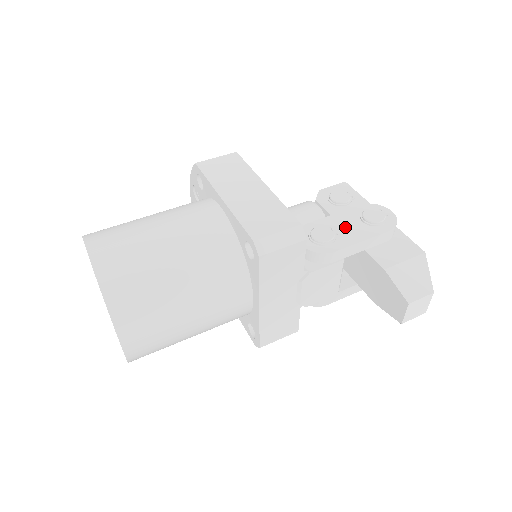
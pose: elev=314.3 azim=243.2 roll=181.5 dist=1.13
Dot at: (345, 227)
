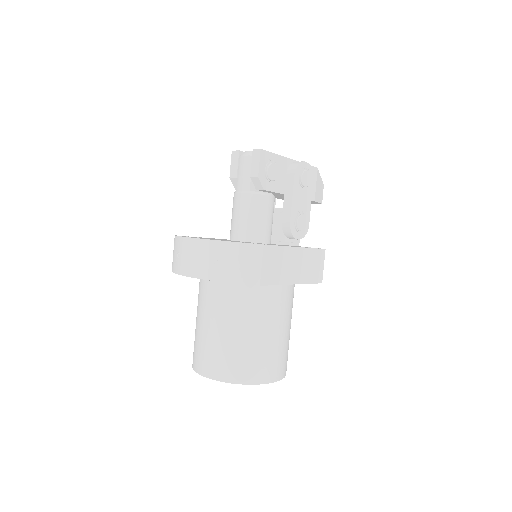
Dot at: (302, 203)
